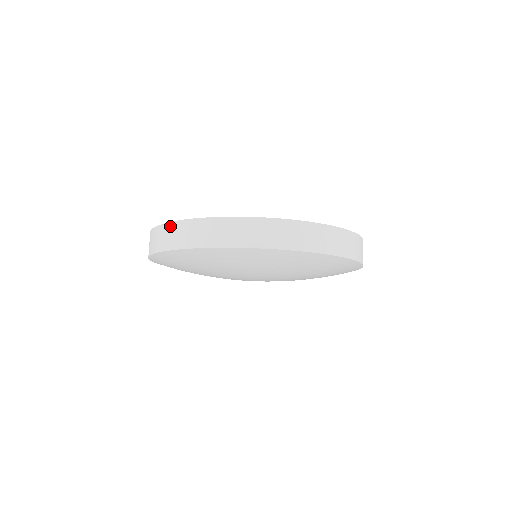
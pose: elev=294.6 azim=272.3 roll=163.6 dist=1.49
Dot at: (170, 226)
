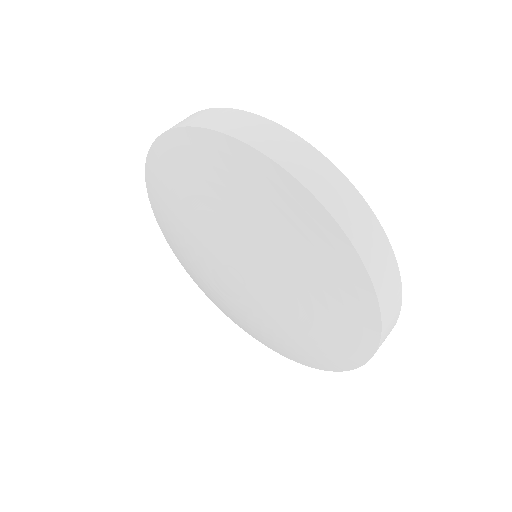
Dot at: (293, 137)
